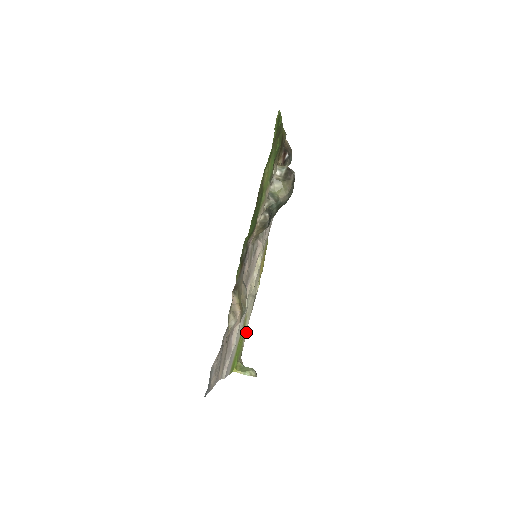
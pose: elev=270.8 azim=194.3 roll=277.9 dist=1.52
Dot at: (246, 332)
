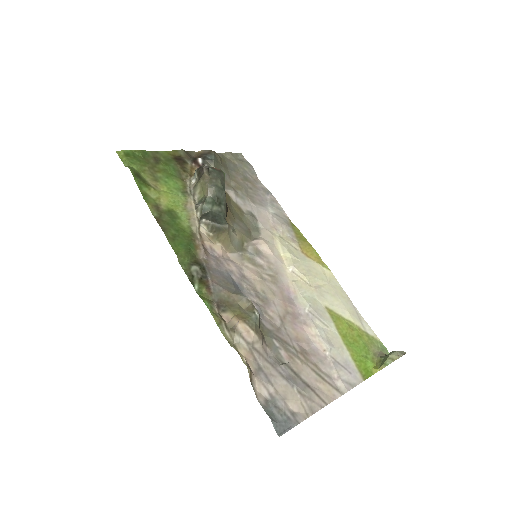
Dot at: (365, 321)
